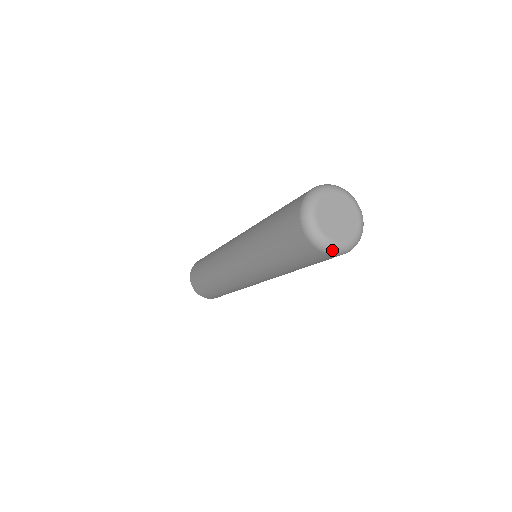
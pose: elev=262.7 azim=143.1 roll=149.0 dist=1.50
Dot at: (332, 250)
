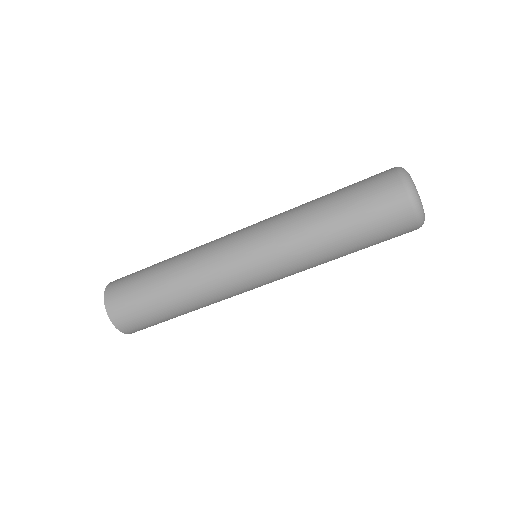
Dot at: (419, 207)
